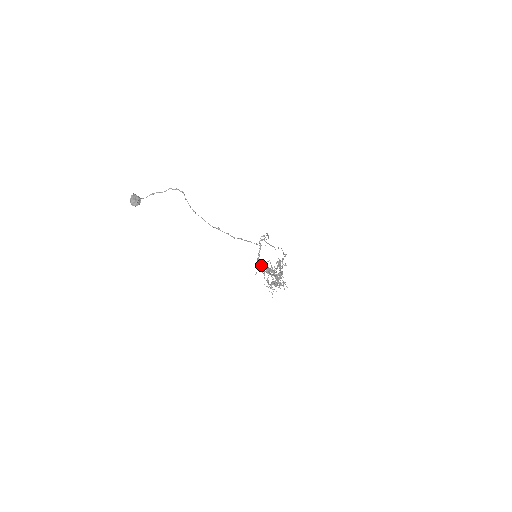
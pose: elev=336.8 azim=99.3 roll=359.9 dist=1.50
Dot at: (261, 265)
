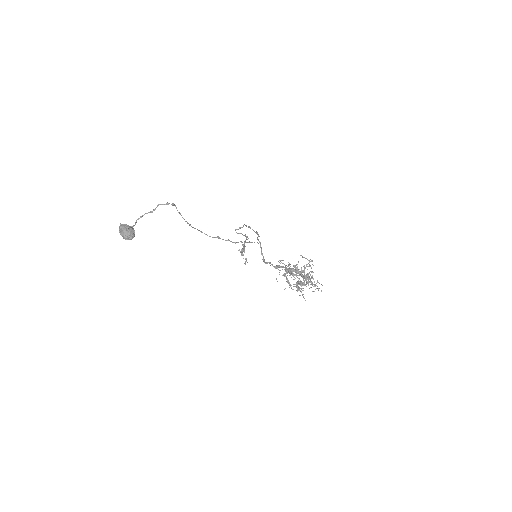
Dot at: (276, 267)
